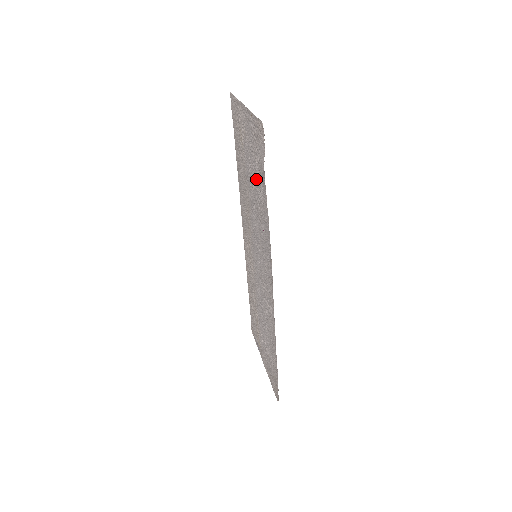
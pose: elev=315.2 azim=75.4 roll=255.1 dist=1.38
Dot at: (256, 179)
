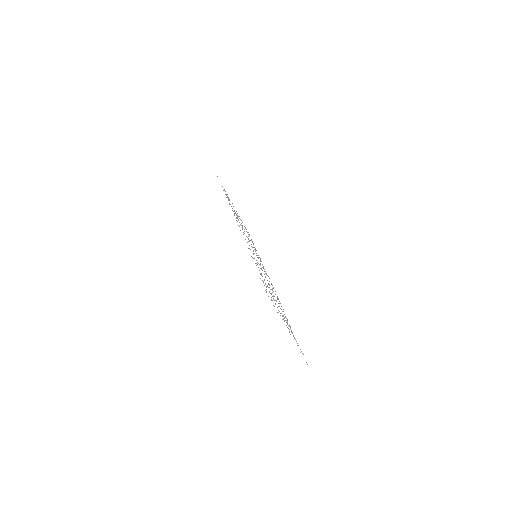
Dot at: occluded
